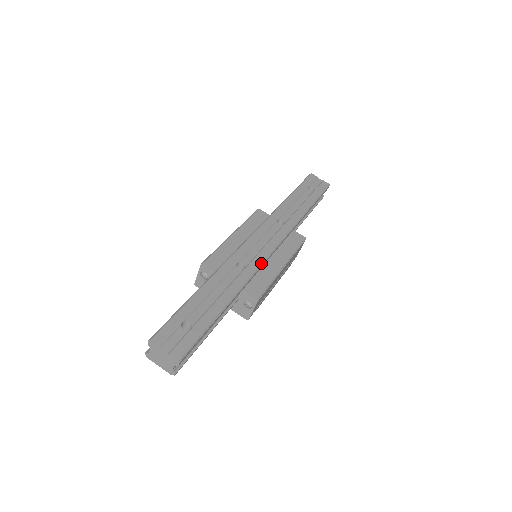
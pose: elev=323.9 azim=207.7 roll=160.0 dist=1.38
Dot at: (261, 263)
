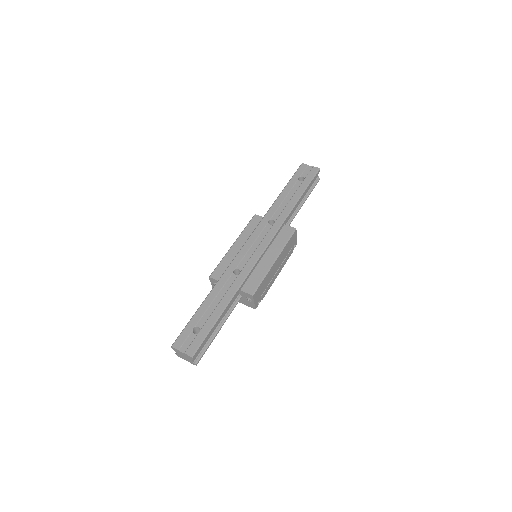
Dot at: (253, 265)
